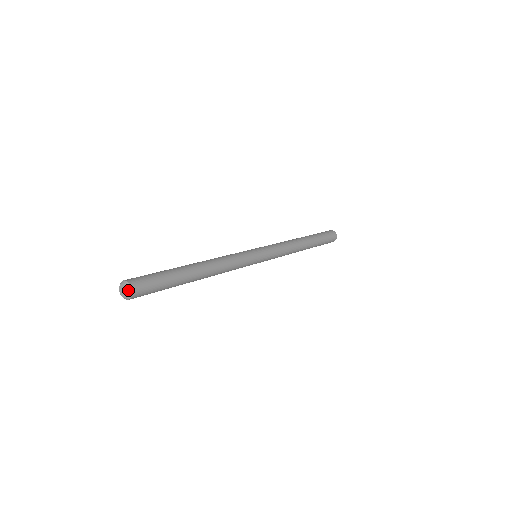
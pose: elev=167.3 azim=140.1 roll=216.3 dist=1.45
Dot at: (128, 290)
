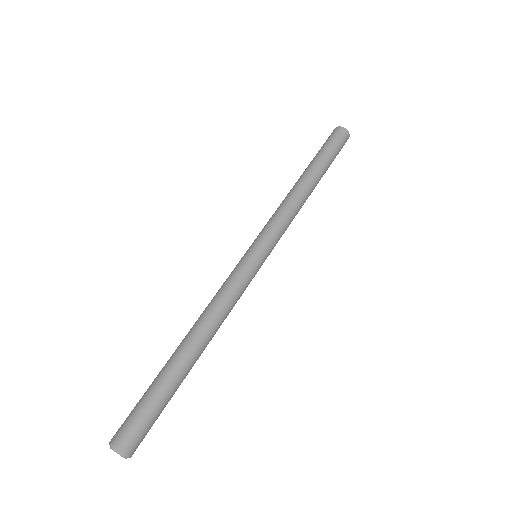
Dot at: occluded
